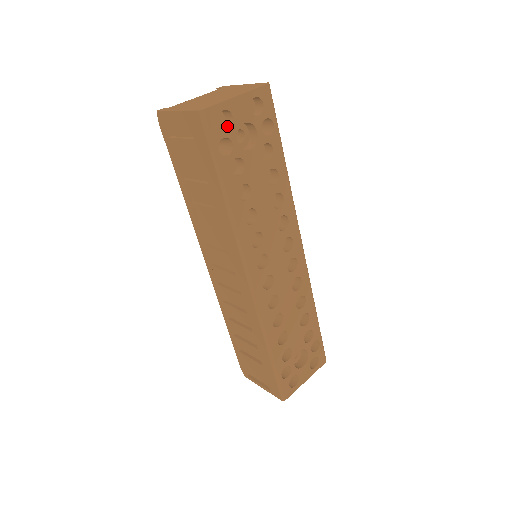
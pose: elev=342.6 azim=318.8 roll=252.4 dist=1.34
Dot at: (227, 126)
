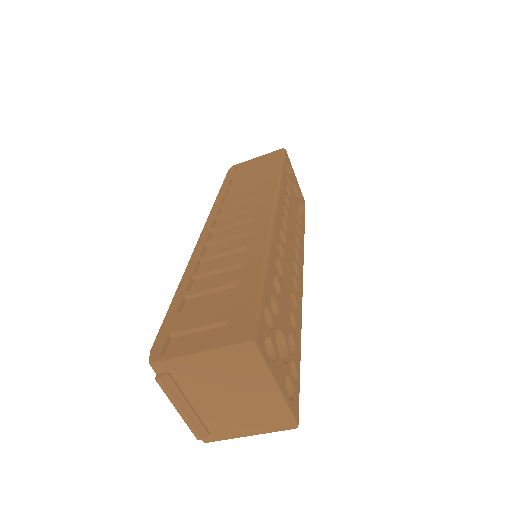
Dot at: occluded
